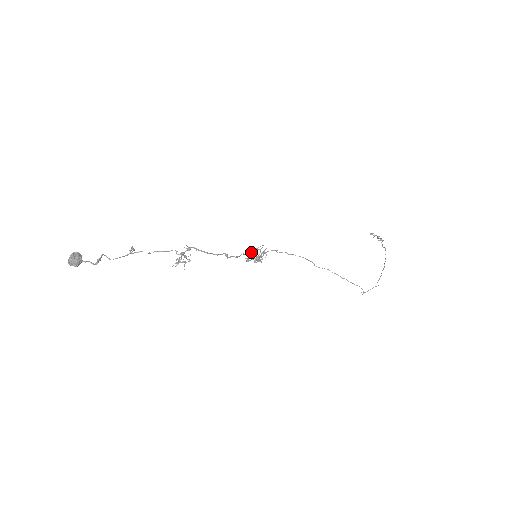
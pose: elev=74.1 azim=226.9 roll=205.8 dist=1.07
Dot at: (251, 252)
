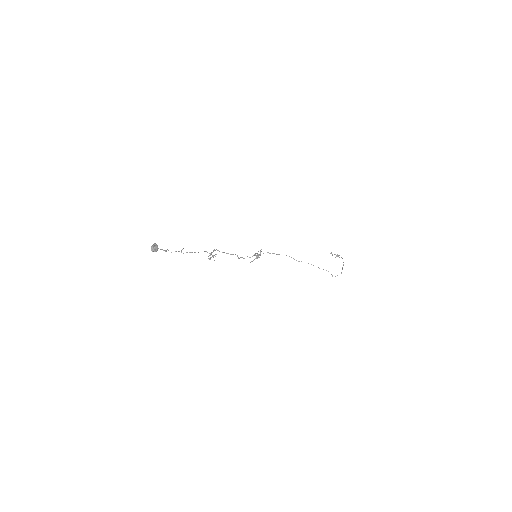
Dot at: (252, 256)
